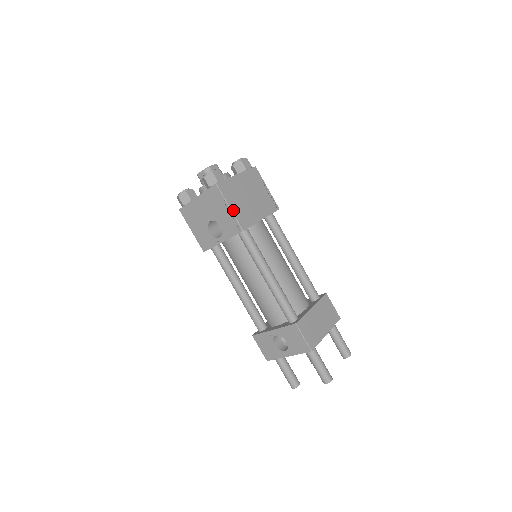
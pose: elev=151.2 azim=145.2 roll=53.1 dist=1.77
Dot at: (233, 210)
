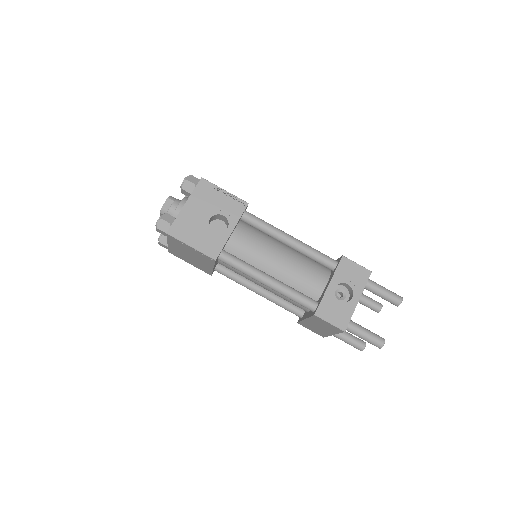
Dot at: (228, 193)
